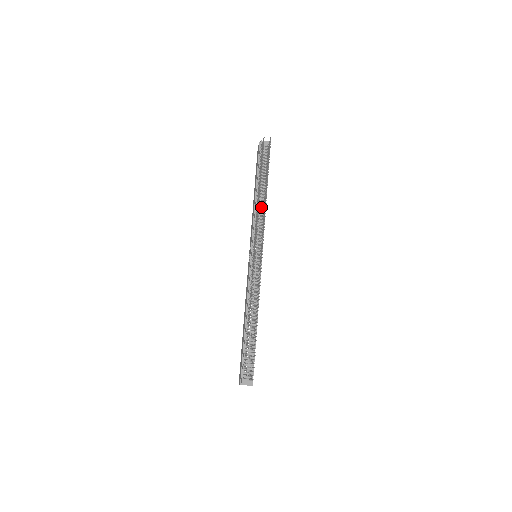
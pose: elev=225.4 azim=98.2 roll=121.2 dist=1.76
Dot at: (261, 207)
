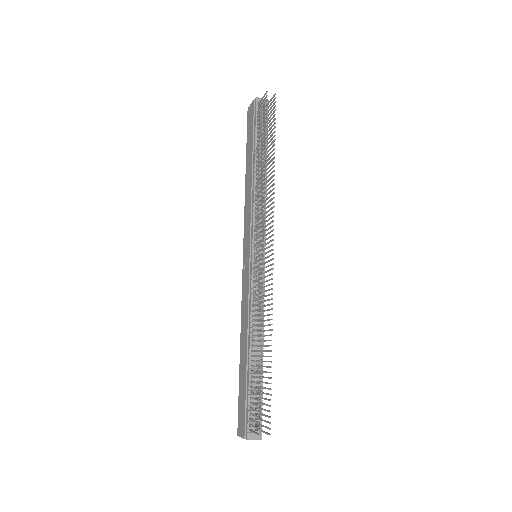
Dot at: occluded
